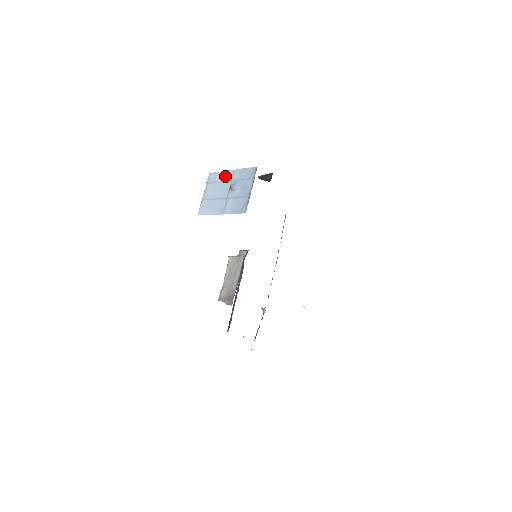
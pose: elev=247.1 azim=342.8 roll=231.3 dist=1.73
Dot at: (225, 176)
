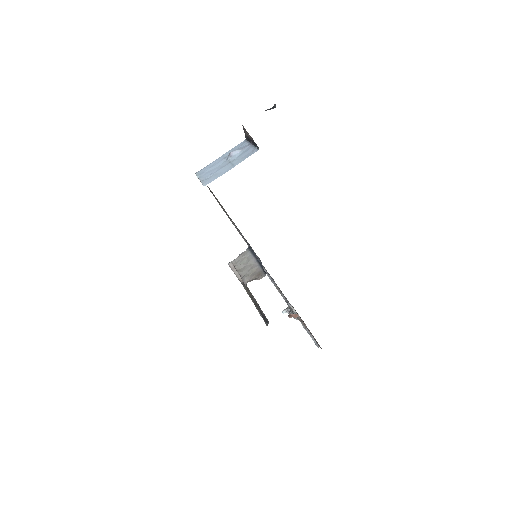
Dot at: (216, 162)
